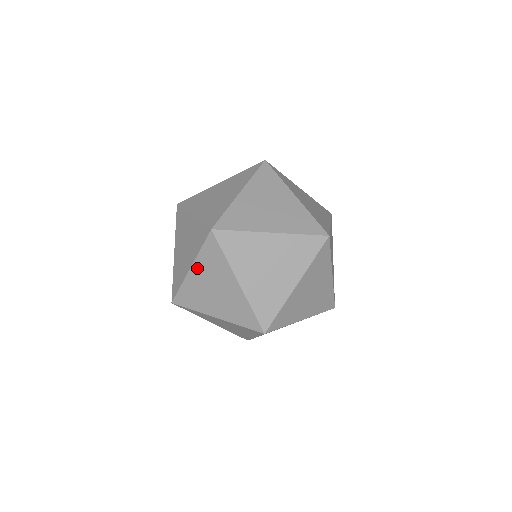
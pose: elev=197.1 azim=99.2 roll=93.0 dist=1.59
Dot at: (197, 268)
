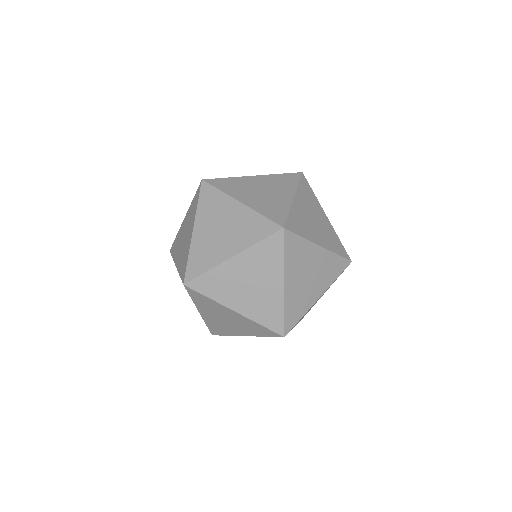
Dot at: (202, 311)
